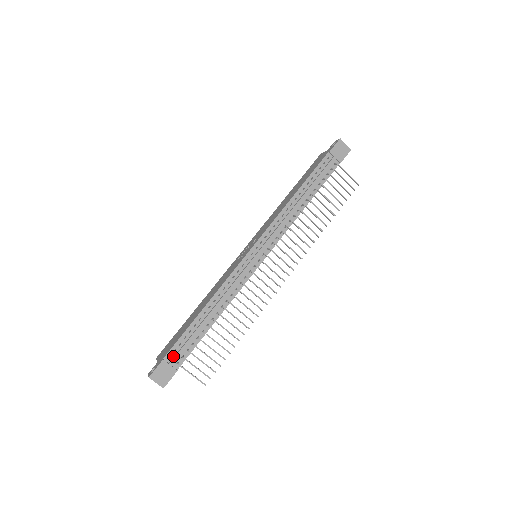
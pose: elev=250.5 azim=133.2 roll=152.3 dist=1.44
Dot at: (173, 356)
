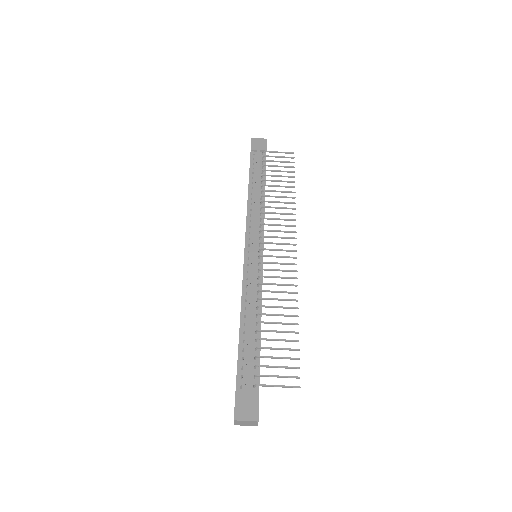
Dot at: (244, 384)
